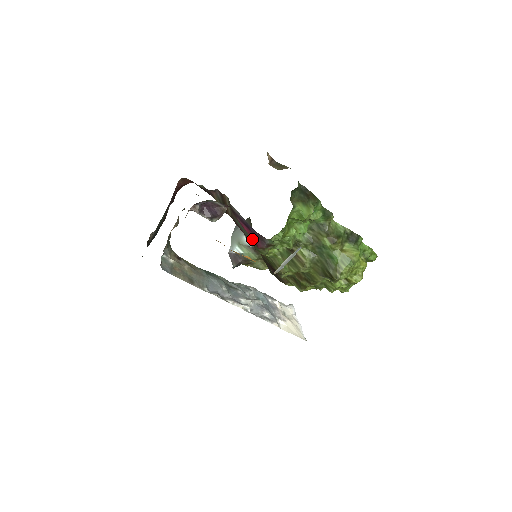
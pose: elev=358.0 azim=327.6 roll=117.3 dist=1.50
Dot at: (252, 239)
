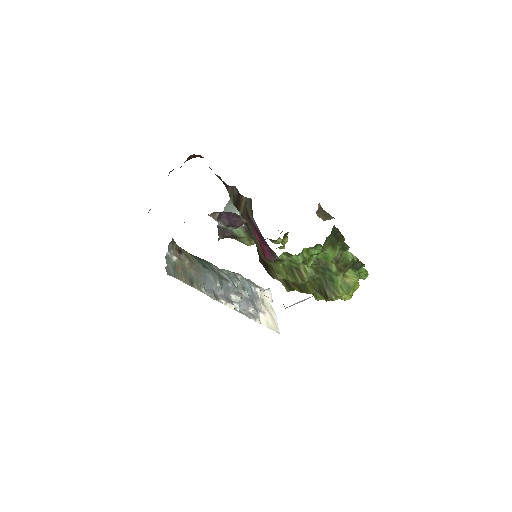
Dot at: (261, 248)
